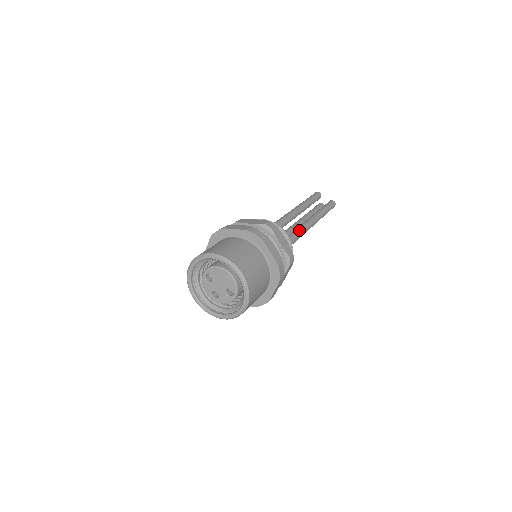
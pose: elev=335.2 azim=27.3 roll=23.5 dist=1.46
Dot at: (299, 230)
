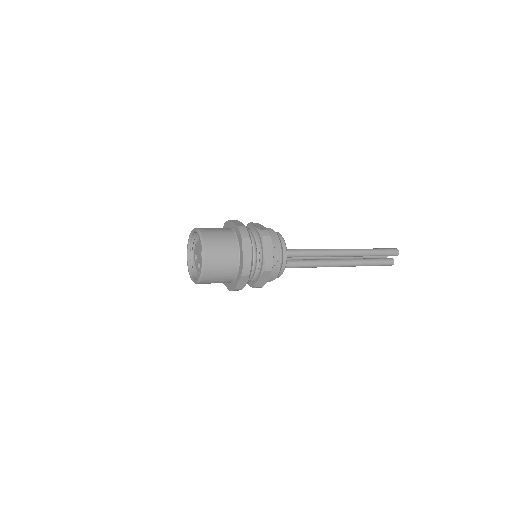
Dot at: (319, 249)
